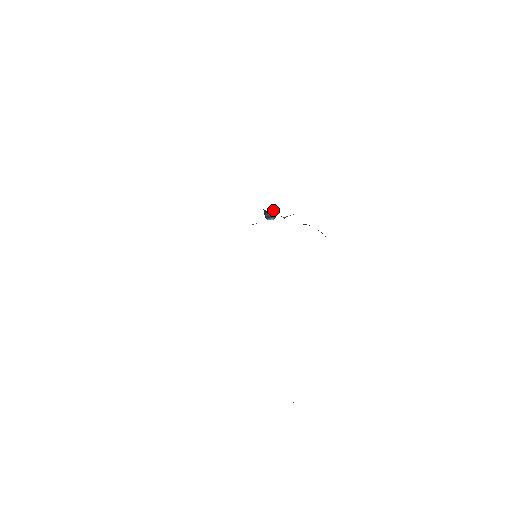
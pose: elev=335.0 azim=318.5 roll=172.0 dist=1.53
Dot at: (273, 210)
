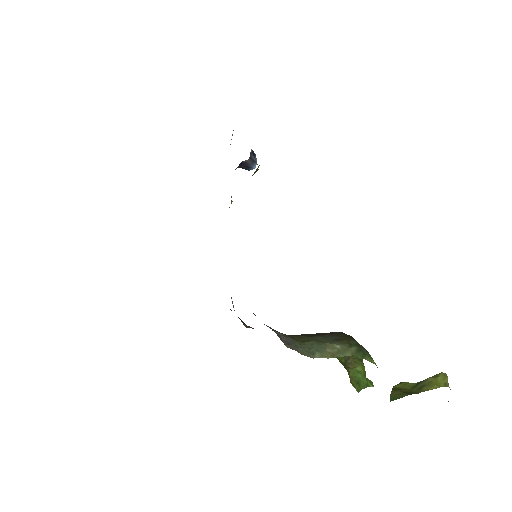
Dot at: (240, 163)
